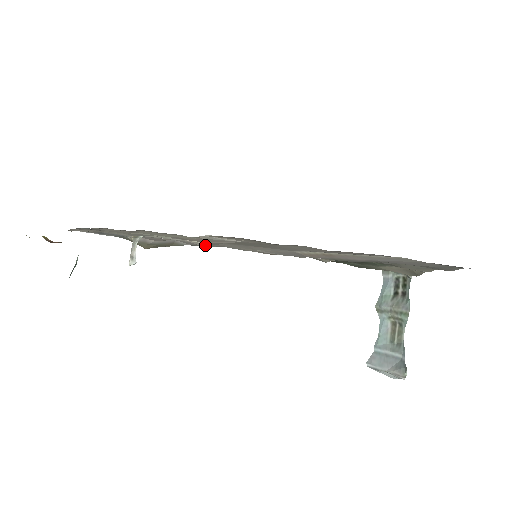
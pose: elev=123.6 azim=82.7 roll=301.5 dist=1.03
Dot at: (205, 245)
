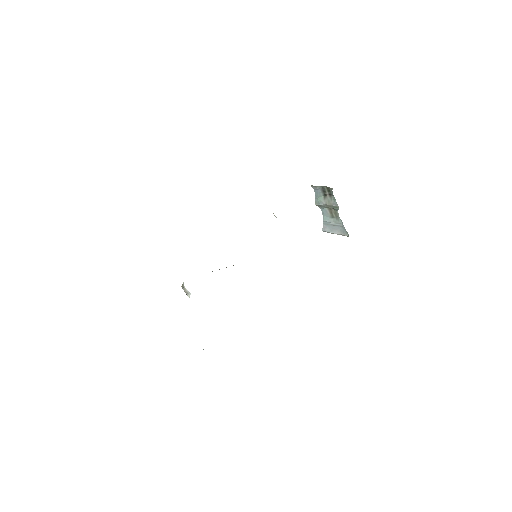
Dot at: occluded
